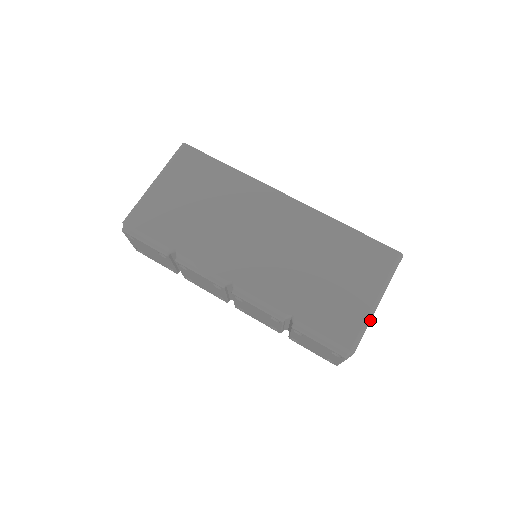
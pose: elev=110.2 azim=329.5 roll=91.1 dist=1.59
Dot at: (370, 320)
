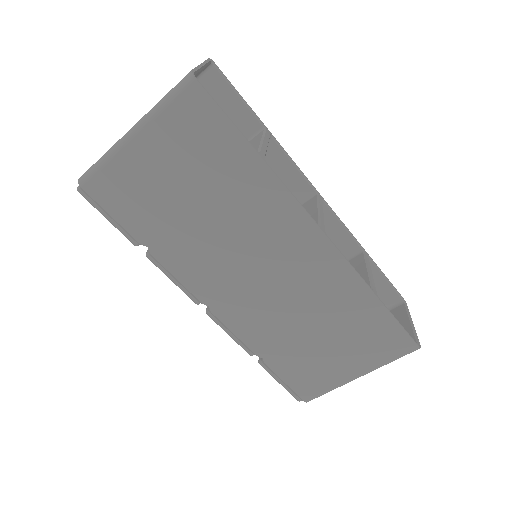
Dot at: (341, 385)
